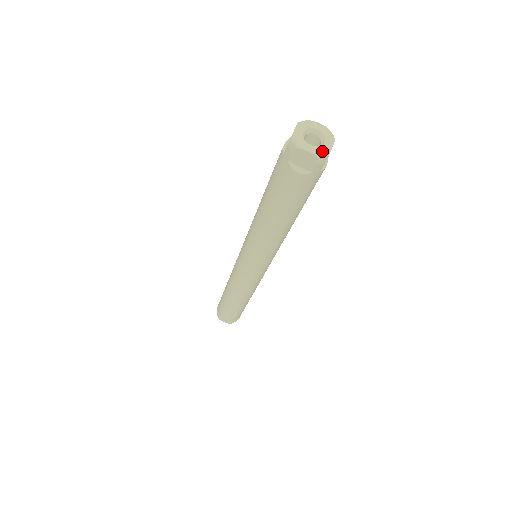
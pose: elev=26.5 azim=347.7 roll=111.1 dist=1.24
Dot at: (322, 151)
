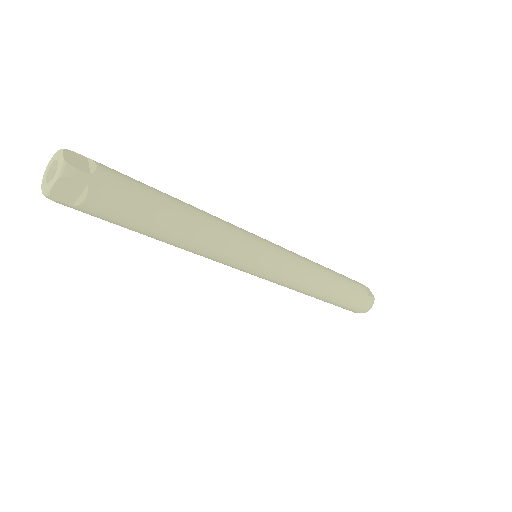
Dot at: (46, 190)
